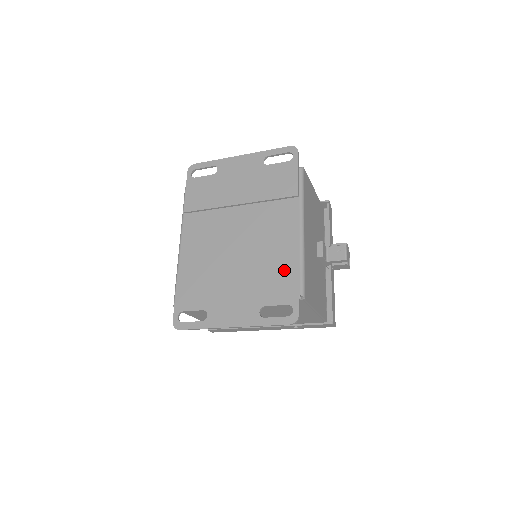
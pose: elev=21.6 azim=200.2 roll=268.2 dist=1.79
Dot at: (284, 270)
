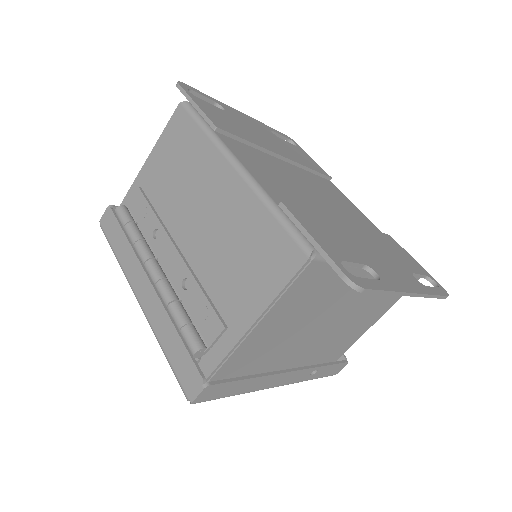
Dot at: (390, 240)
